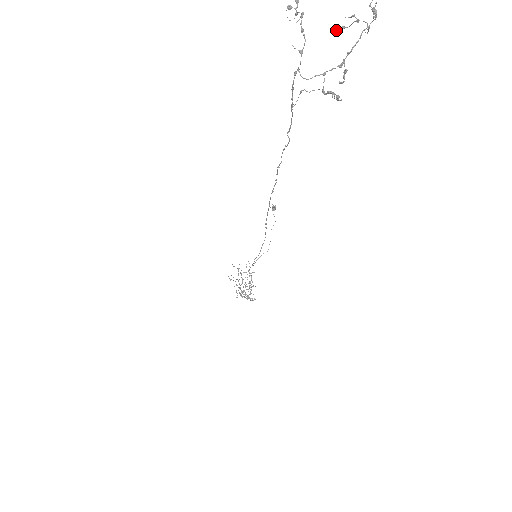
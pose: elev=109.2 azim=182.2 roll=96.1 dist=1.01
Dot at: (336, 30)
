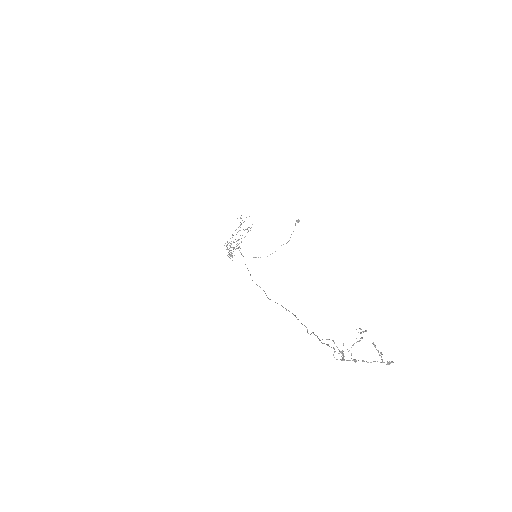
Dot at: (373, 342)
